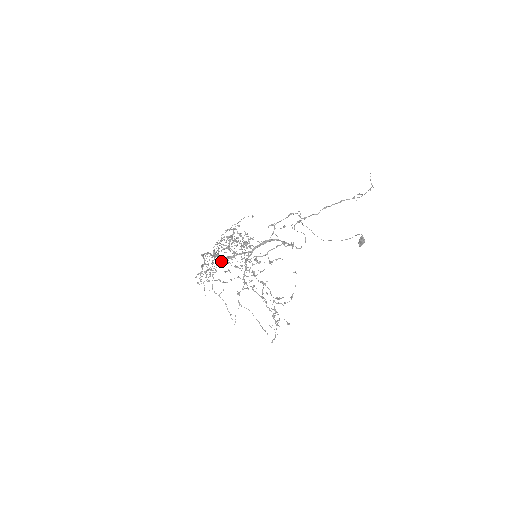
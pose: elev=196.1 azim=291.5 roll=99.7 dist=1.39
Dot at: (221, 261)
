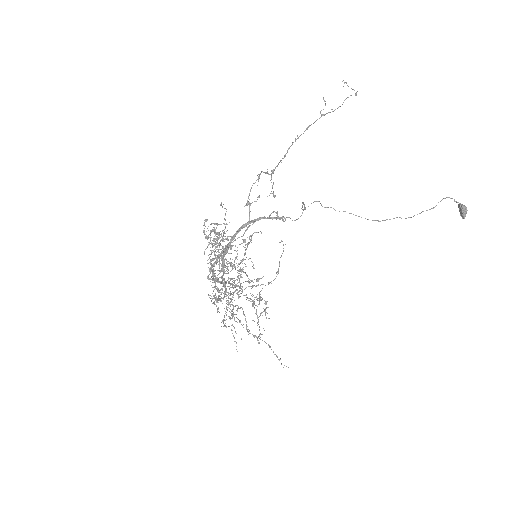
Dot at: occluded
